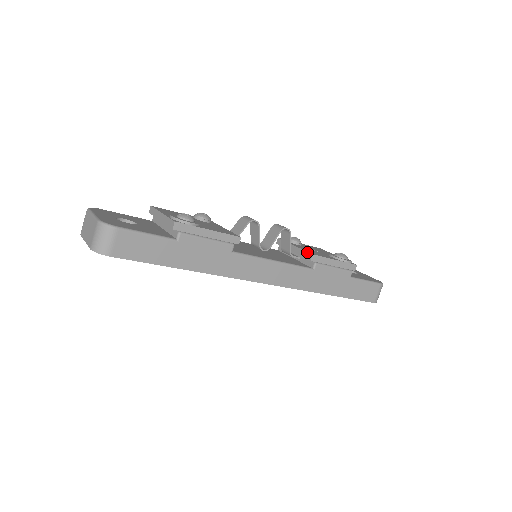
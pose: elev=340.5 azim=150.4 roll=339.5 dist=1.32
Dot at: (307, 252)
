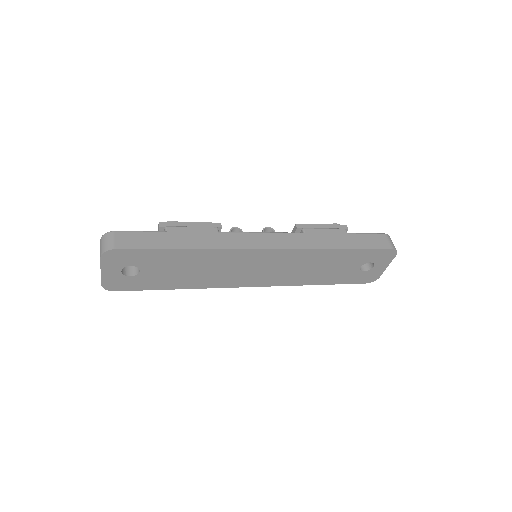
Dot at: (293, 229)
